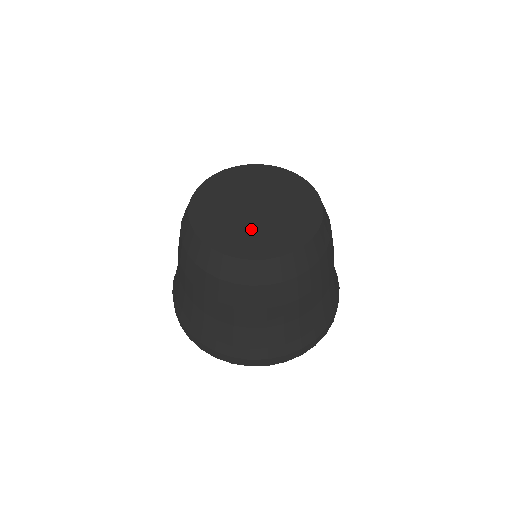
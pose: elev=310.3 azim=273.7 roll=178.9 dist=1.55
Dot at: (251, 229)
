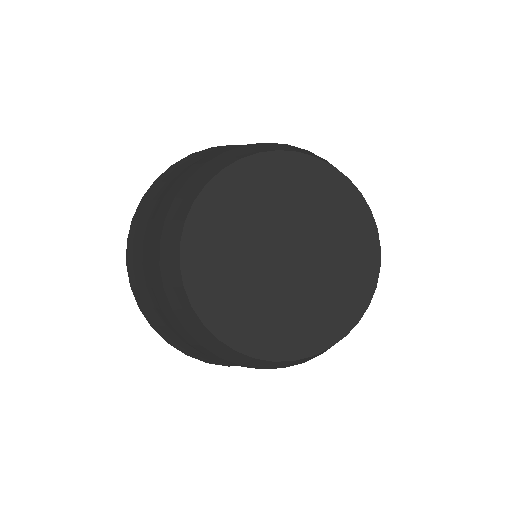
Dot at: (248, 282)
